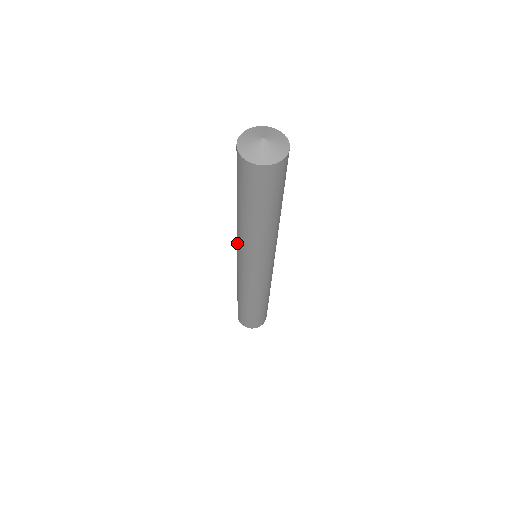
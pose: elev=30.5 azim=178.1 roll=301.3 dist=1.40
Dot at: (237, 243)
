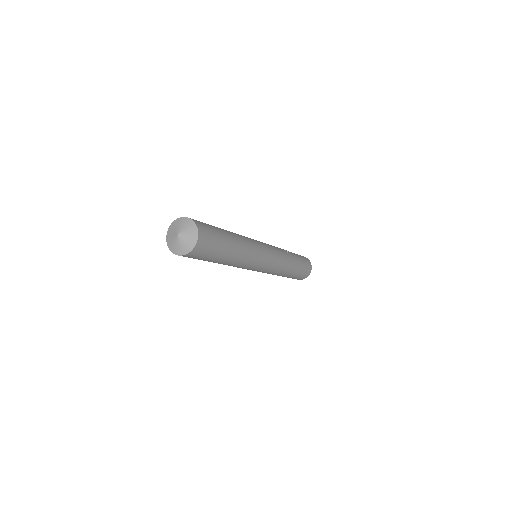
Dot at: occluded
